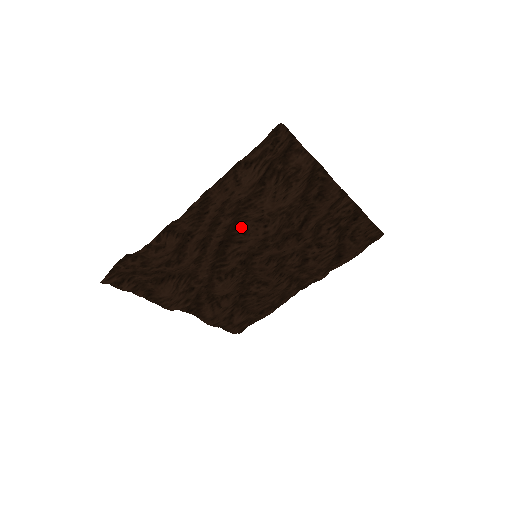
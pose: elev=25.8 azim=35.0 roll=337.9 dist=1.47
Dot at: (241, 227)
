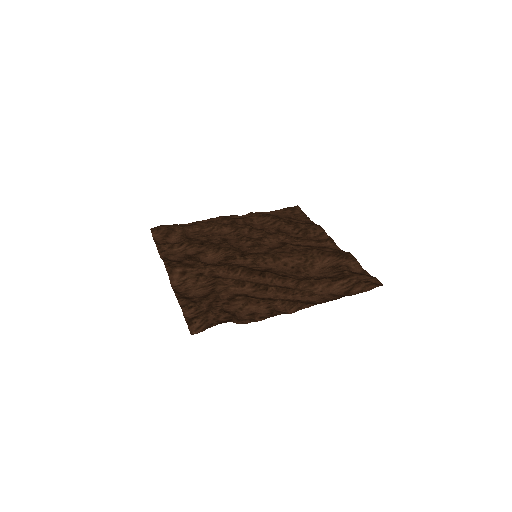
Dot at: (286, 275)
